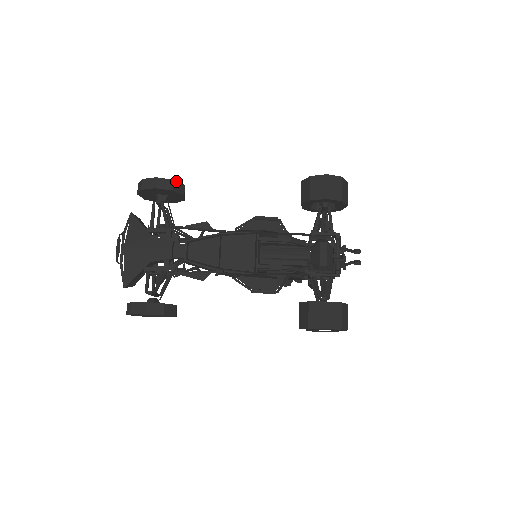
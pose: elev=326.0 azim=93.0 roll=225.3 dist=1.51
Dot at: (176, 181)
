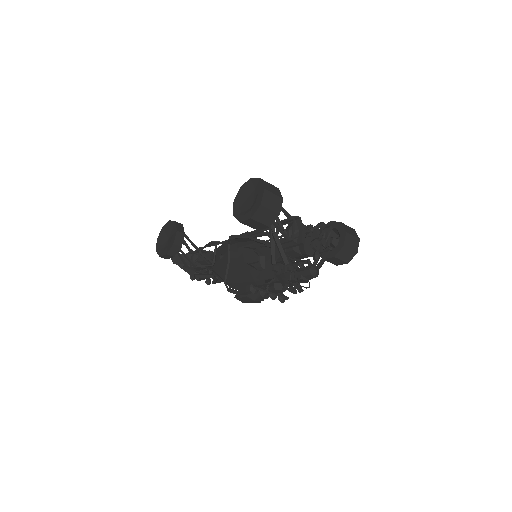
Dot at: occluded
